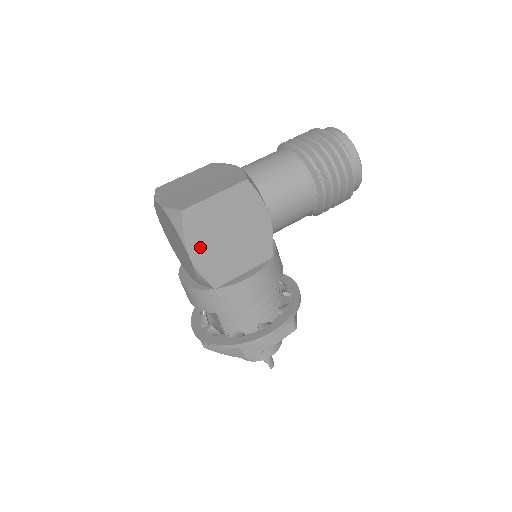
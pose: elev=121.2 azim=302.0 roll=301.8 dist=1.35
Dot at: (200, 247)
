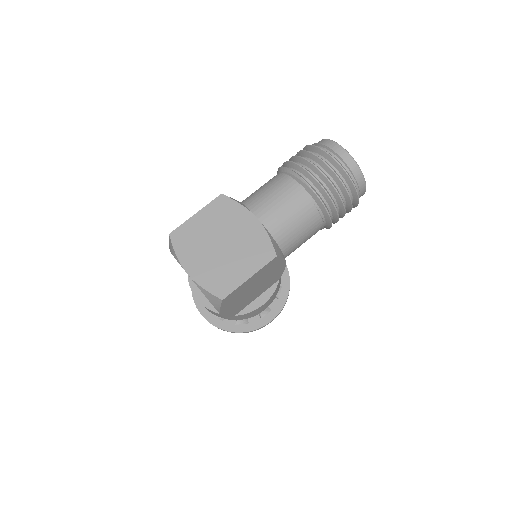
Dot at: (230, 306)
